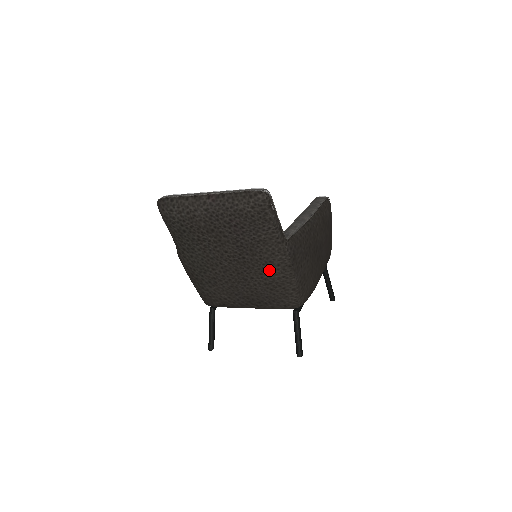
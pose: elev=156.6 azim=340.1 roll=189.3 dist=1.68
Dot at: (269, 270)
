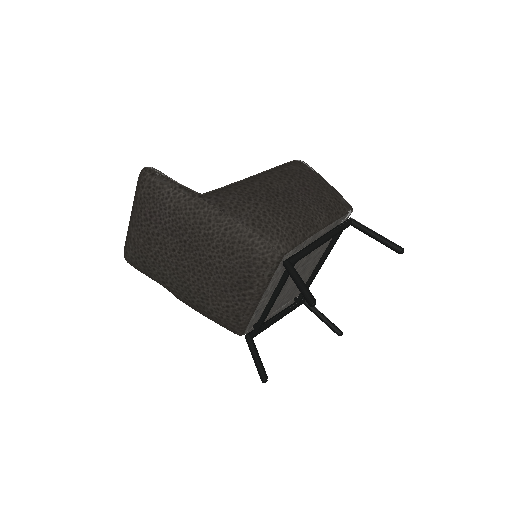
Dot at: (209, 234)
